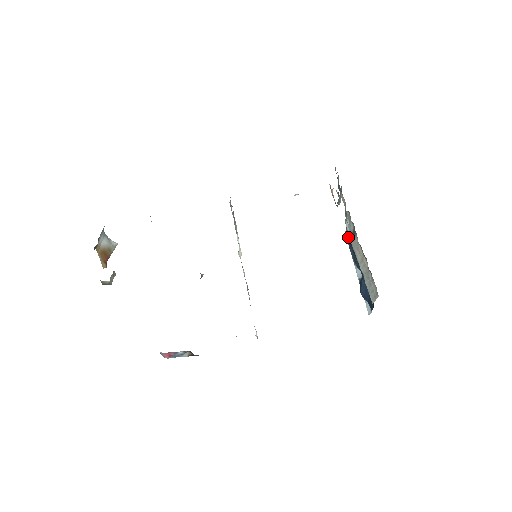
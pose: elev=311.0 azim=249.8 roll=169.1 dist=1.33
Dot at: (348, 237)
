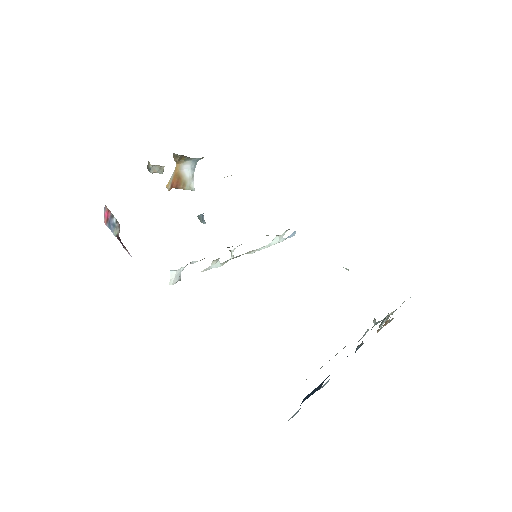
Dot at: (355, 352)
